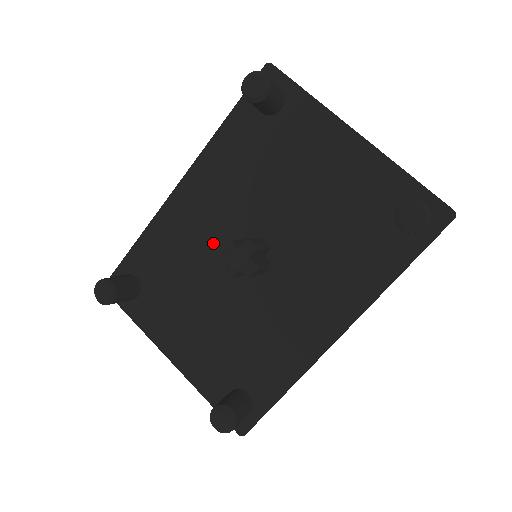
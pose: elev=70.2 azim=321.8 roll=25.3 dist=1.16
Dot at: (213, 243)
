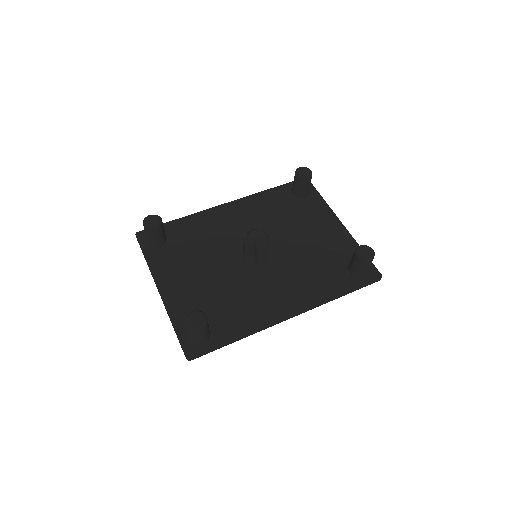
Dot at: (232, 238)
